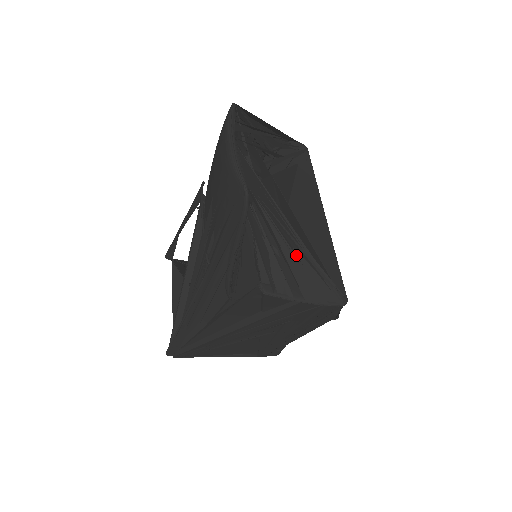
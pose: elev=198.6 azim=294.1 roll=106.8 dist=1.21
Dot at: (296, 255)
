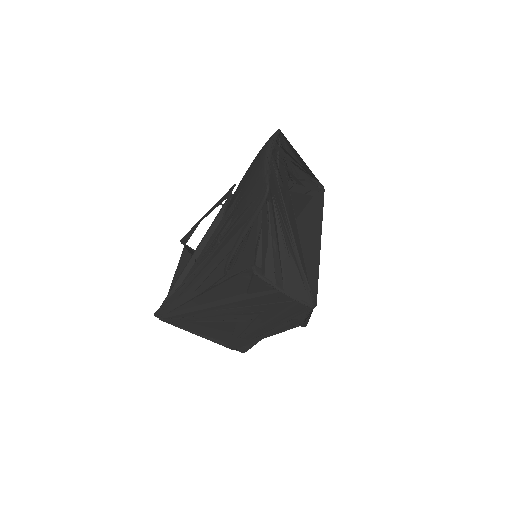
Dot at: (288, 253)
